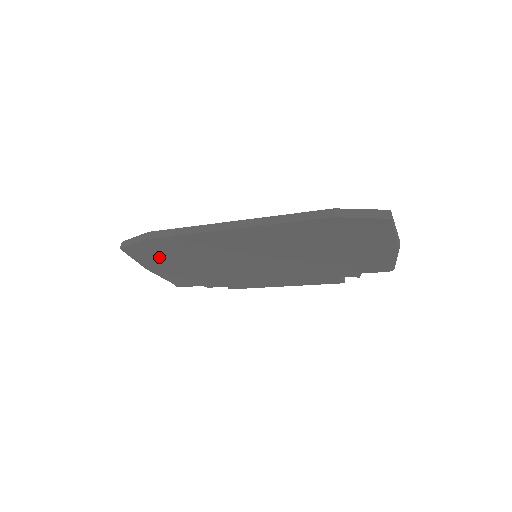
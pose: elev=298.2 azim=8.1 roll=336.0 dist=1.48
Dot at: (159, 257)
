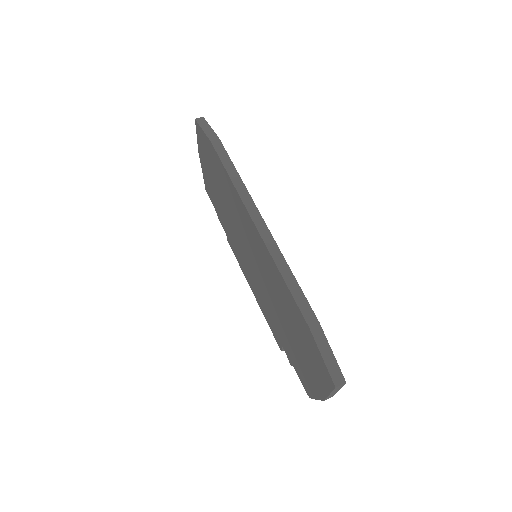
Dot at: (209, 161)
